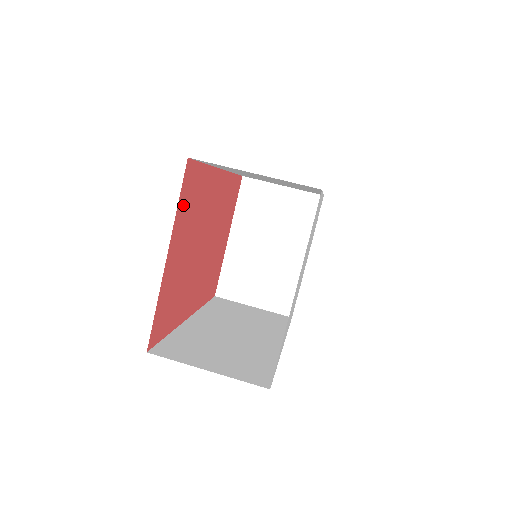
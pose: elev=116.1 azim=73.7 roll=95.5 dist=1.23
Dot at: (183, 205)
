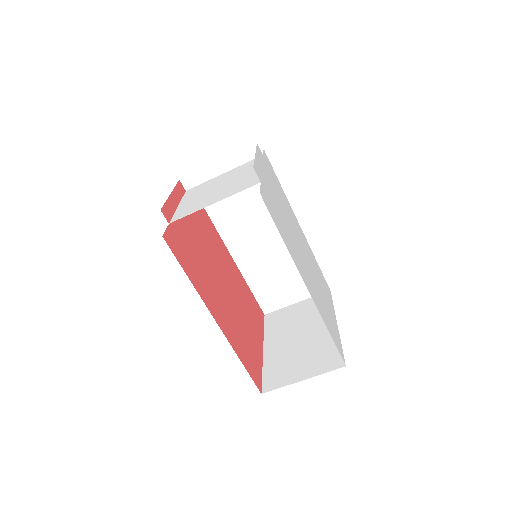
Dot at: (257, 364)
